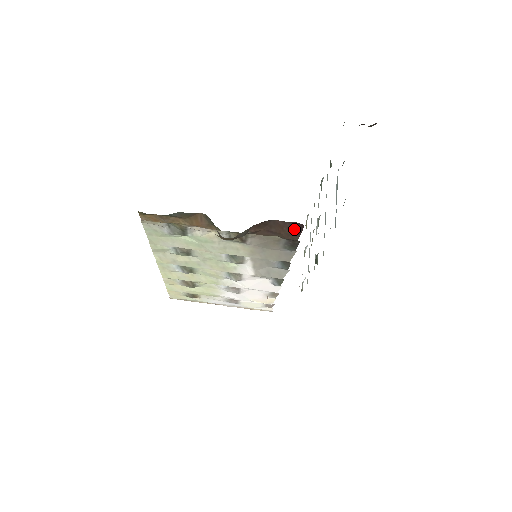
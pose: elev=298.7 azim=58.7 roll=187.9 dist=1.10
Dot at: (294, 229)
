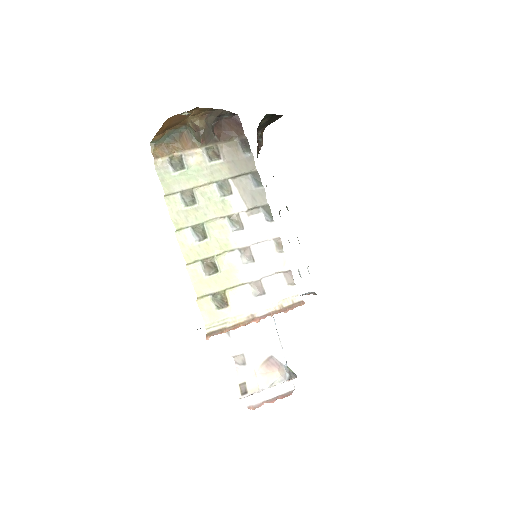
Dot at: (237, 124)
